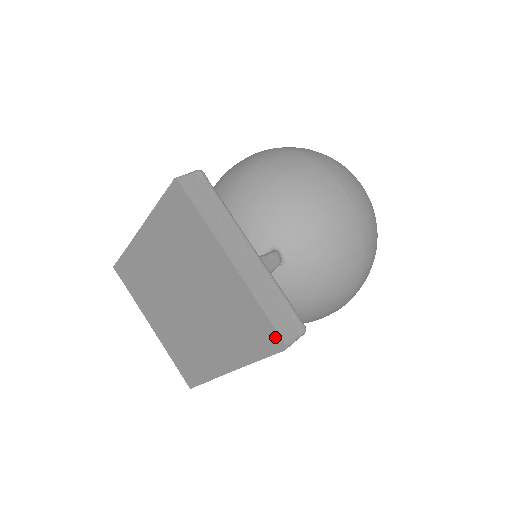
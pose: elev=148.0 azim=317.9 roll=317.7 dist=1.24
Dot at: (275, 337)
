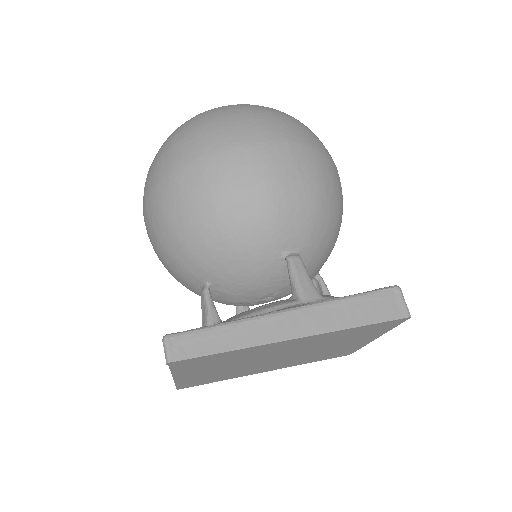
Dot at: occluded
